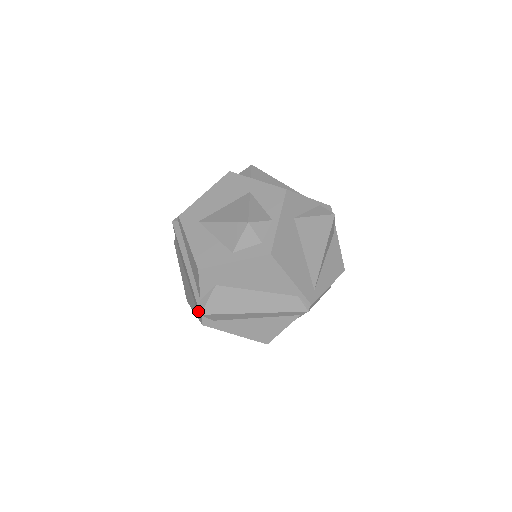
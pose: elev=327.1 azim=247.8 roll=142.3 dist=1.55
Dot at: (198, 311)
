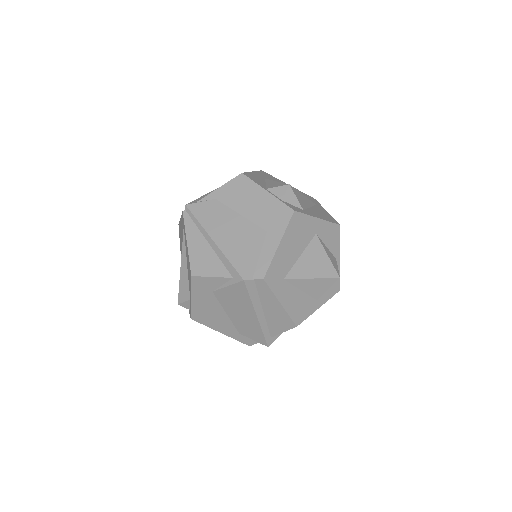
Dot at: (246, 338)
